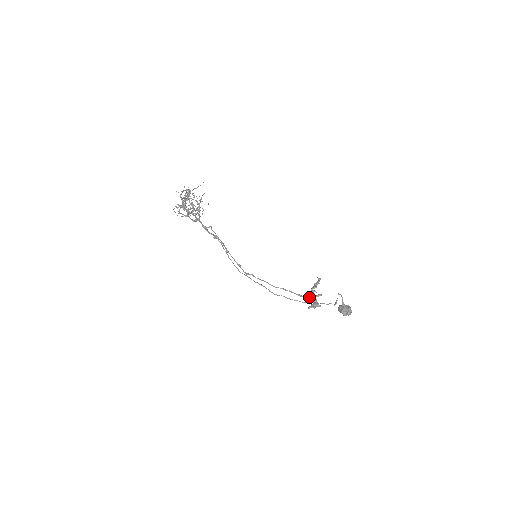
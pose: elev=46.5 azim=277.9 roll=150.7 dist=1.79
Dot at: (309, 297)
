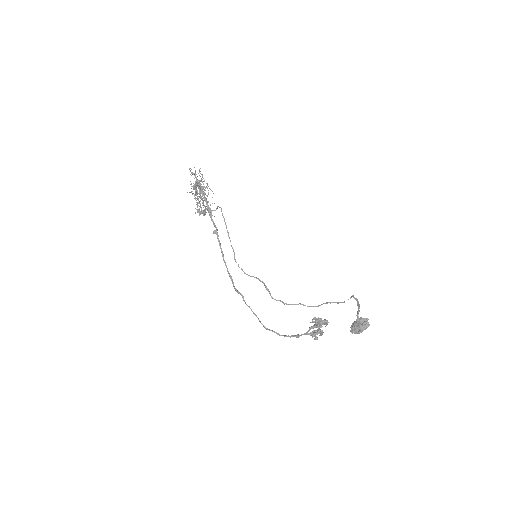
Dot at: (312, 321)
